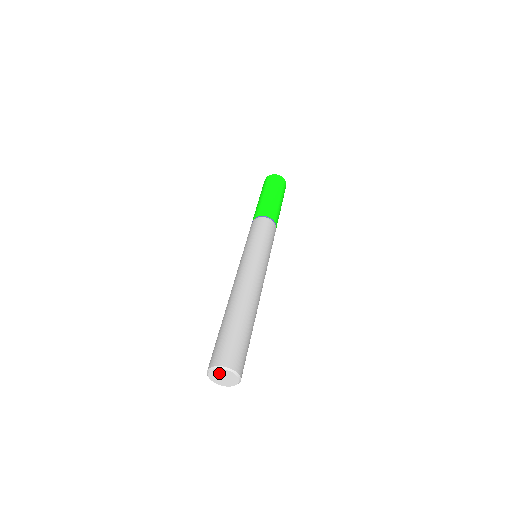
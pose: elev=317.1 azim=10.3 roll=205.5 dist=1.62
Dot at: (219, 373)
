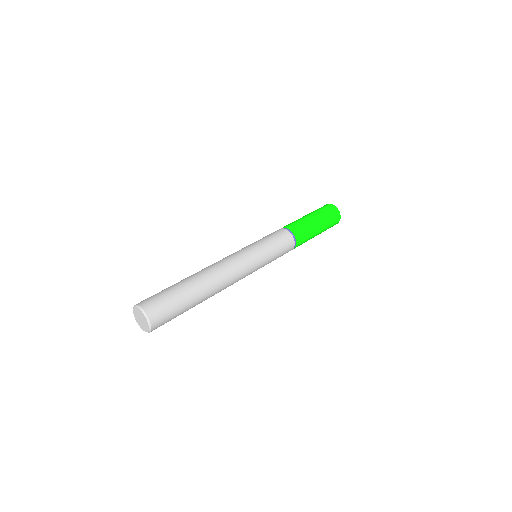
Dot at: (137, 314)
